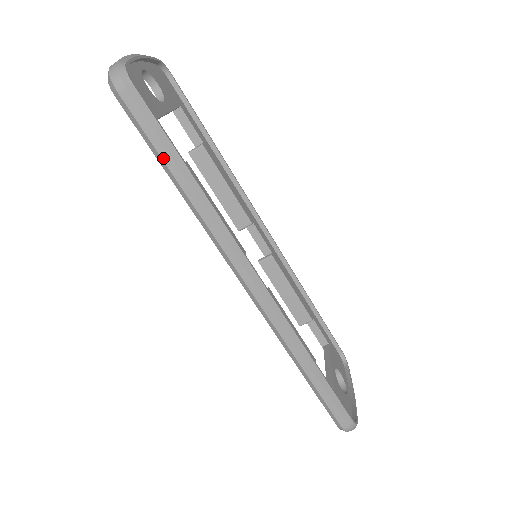
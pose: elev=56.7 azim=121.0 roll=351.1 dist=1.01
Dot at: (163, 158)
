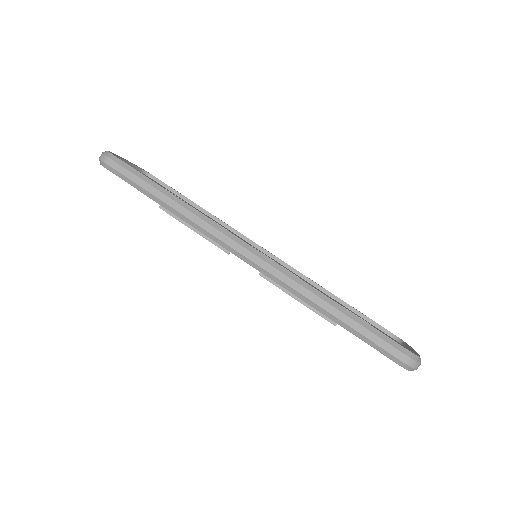
Dot at: (146, 189)
